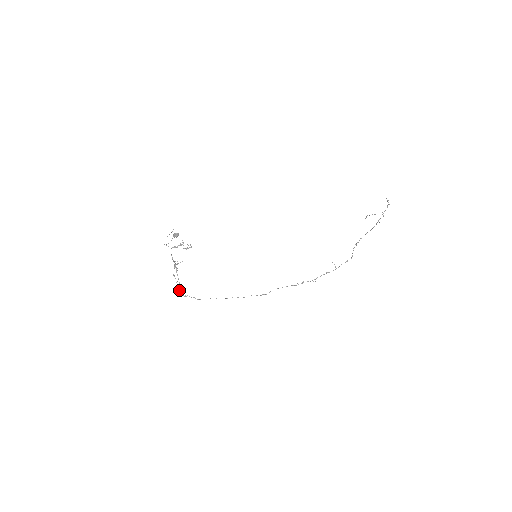
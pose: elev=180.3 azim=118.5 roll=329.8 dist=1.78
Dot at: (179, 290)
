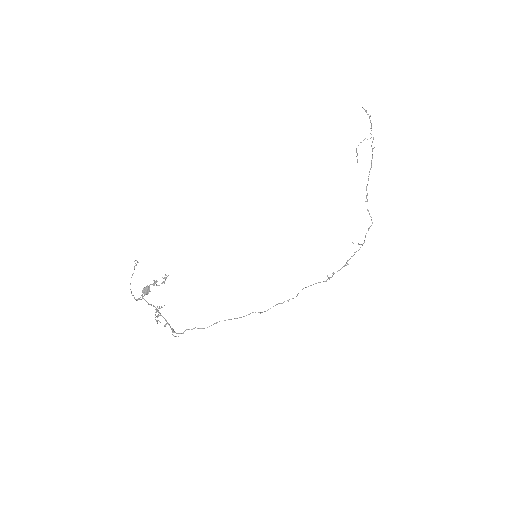
Dot at: occluded
